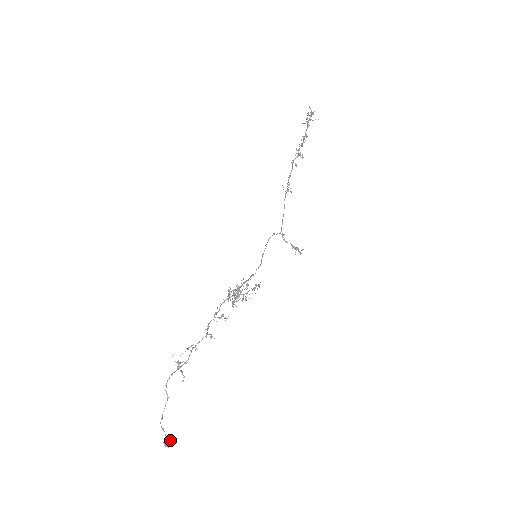
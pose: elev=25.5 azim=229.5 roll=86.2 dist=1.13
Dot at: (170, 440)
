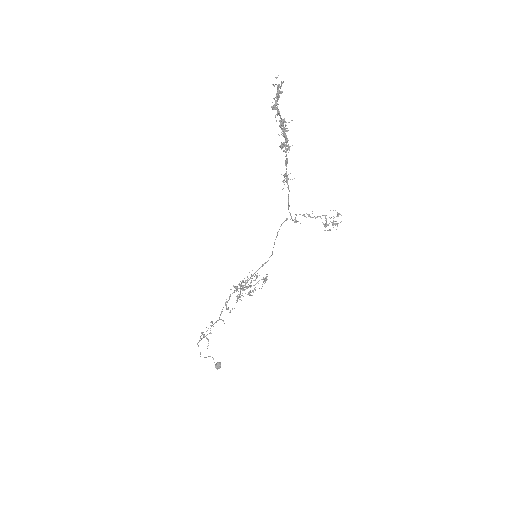
Dot at: (218, 367)
